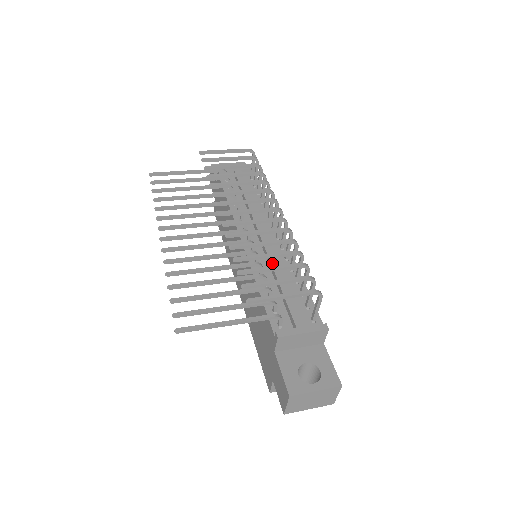
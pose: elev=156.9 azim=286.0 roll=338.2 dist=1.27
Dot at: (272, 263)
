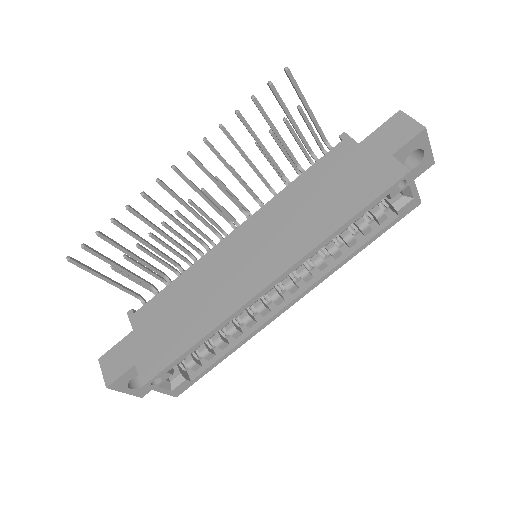
Dot at: occluded
